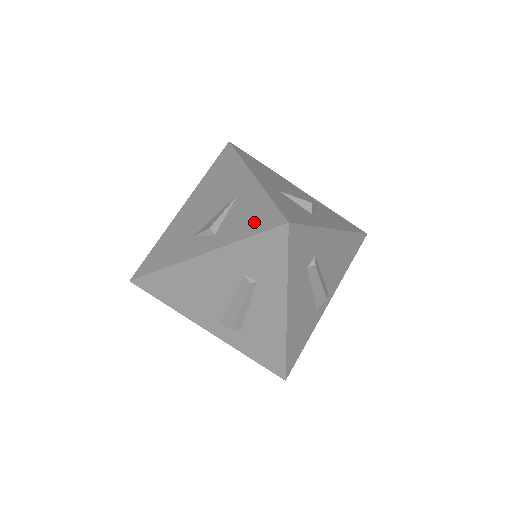
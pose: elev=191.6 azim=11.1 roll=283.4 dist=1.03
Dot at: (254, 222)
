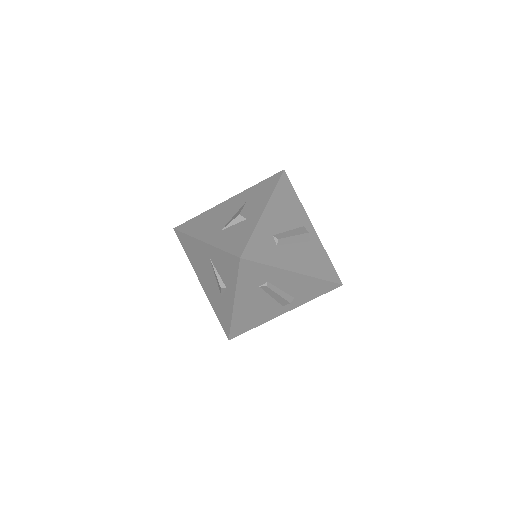
Dot at: (230, 269)
